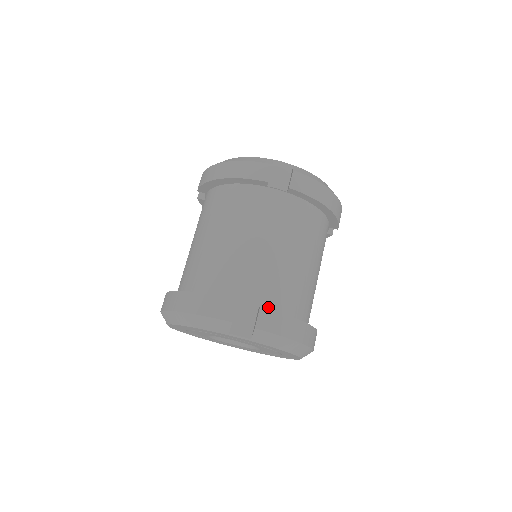
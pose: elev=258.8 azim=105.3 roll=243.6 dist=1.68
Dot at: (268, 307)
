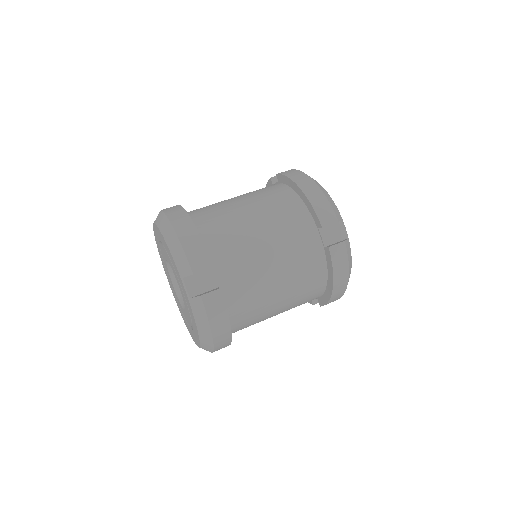
Dot at: (224, 294)
